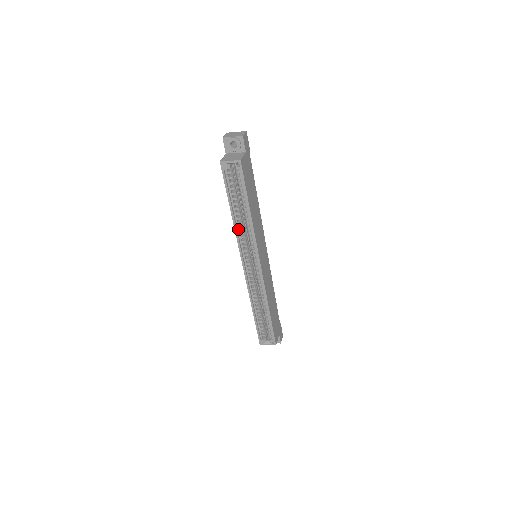
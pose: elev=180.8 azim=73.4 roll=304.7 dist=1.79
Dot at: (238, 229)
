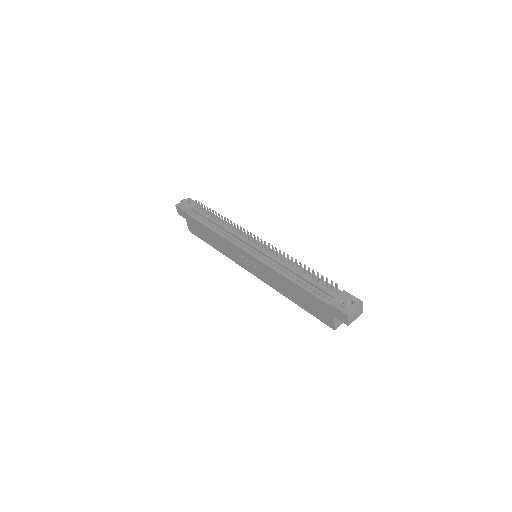
Dot at: occluded
